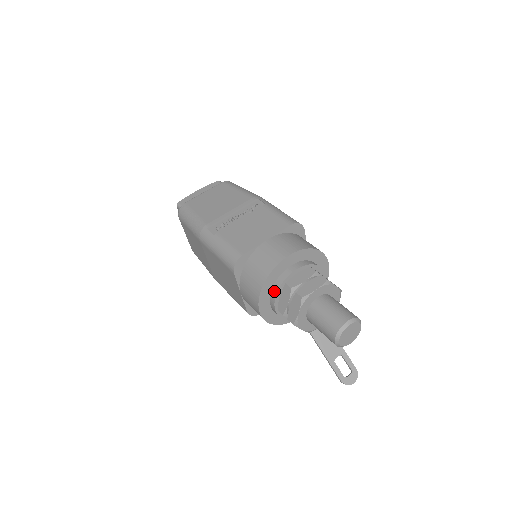
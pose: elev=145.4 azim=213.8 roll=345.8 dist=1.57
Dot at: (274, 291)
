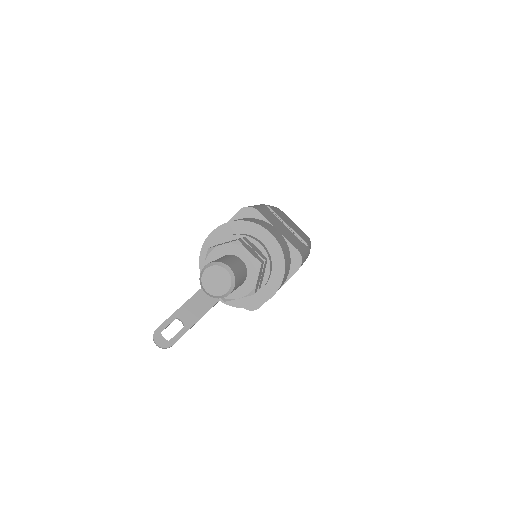
Dot at: (234, 234)
